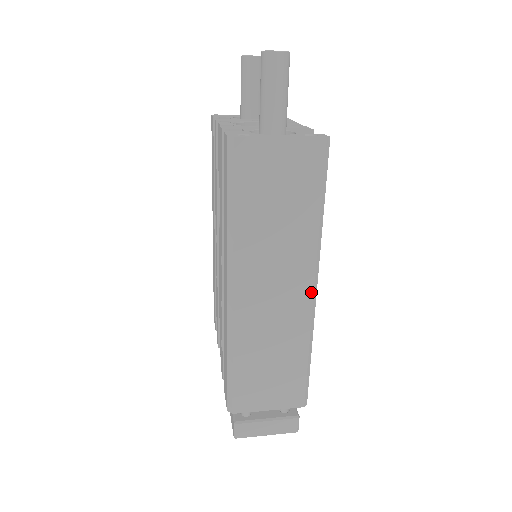
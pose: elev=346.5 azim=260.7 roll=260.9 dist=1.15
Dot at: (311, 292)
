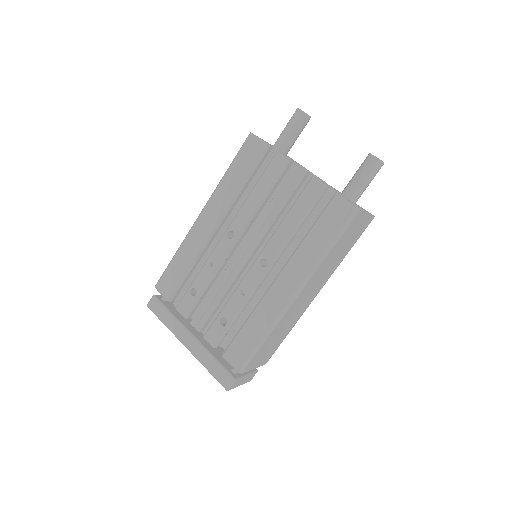
Dot at: occluded
